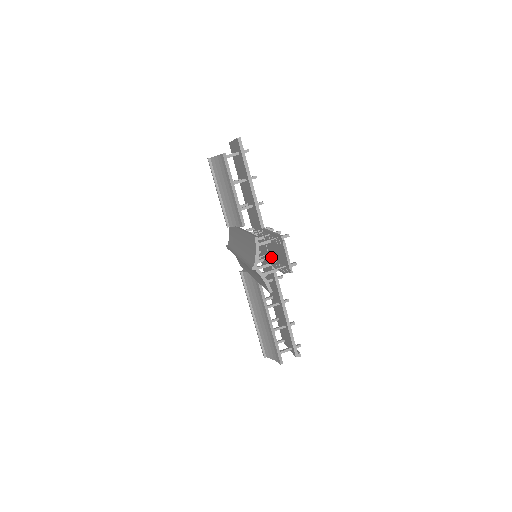
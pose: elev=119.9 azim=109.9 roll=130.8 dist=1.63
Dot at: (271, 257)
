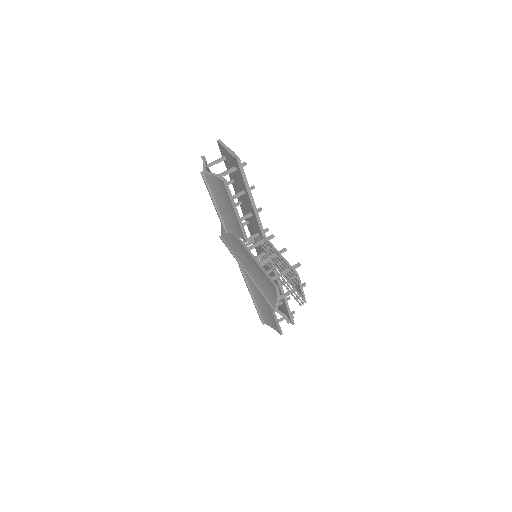
Dot at: (273, 262)
